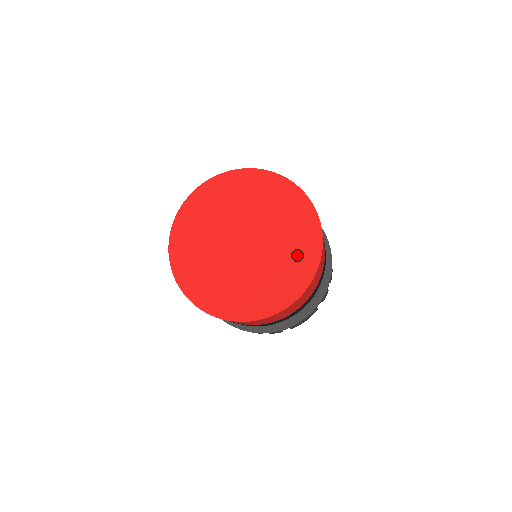
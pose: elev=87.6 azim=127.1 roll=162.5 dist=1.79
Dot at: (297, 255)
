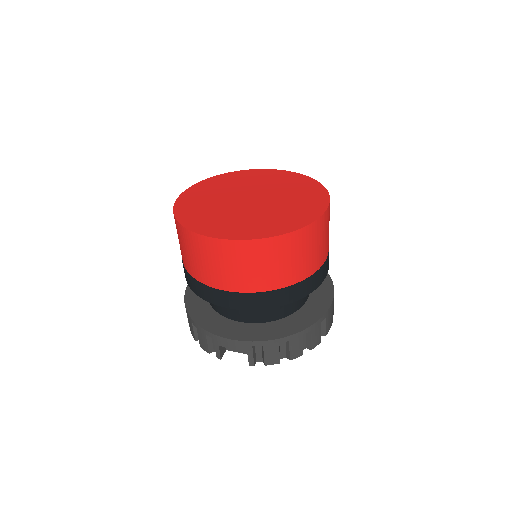
Dot at: (301, 188)
